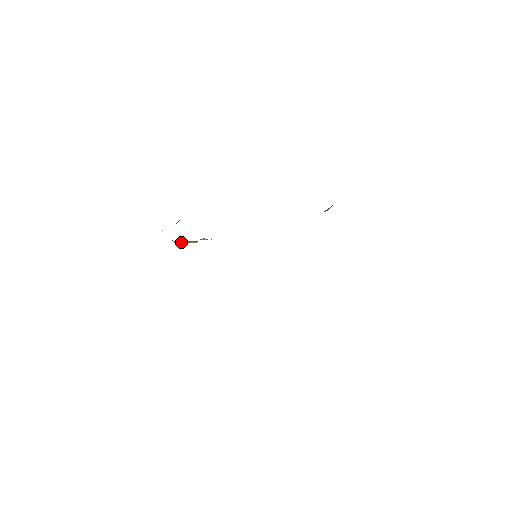
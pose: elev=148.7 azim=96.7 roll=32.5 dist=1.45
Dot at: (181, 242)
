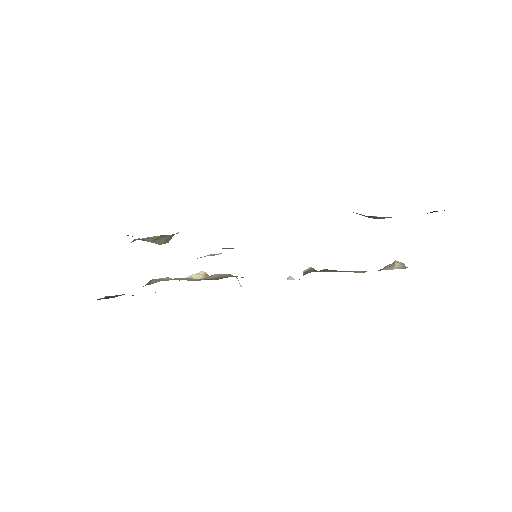
Dot at: occluded
